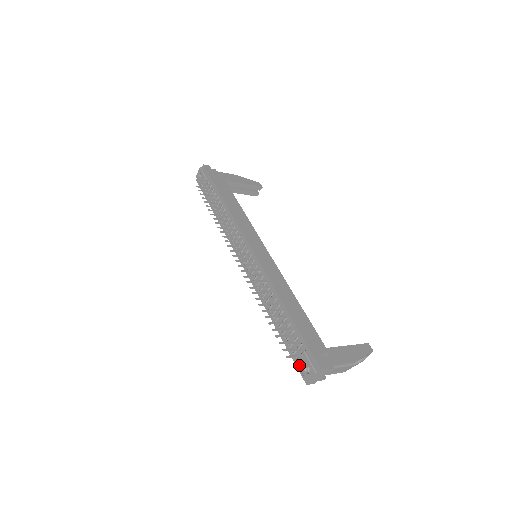
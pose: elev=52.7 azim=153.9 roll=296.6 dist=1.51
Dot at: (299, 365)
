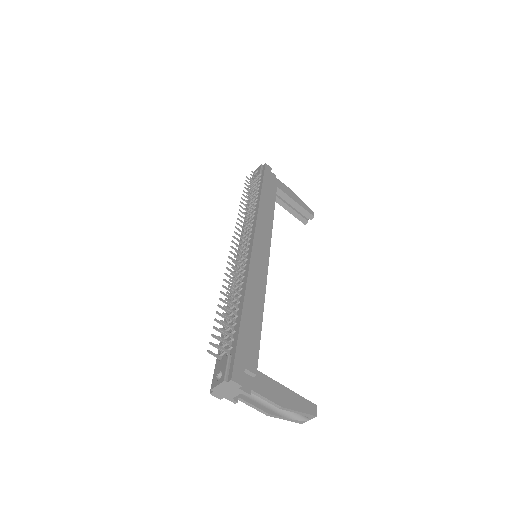
Dot at: (216, 368)
